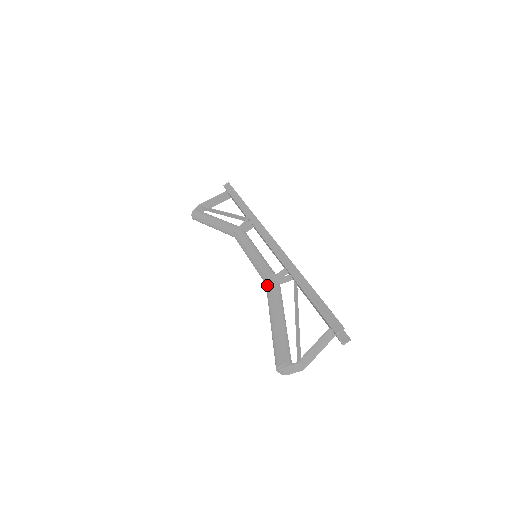
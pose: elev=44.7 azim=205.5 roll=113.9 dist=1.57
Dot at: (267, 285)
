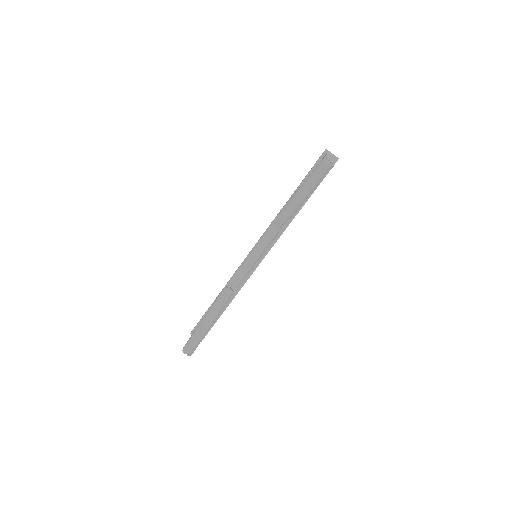
Dot at: (277, 217)
